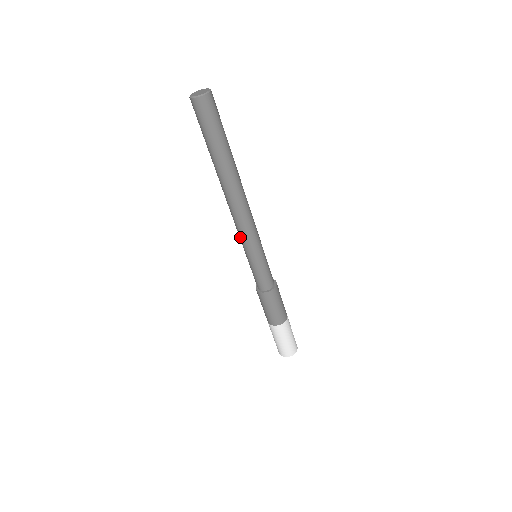
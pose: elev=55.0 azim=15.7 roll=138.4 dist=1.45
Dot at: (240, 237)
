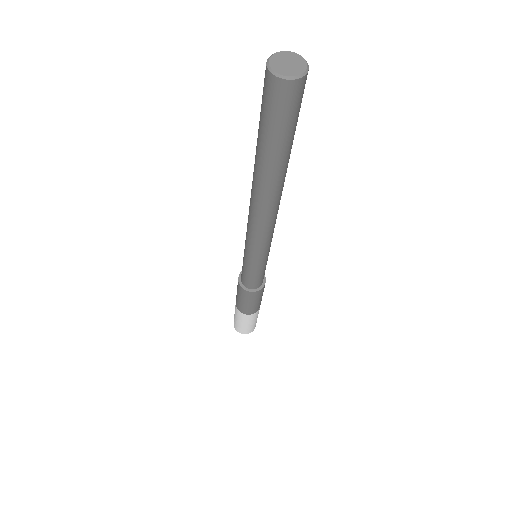
Dot at: (246, 233)
